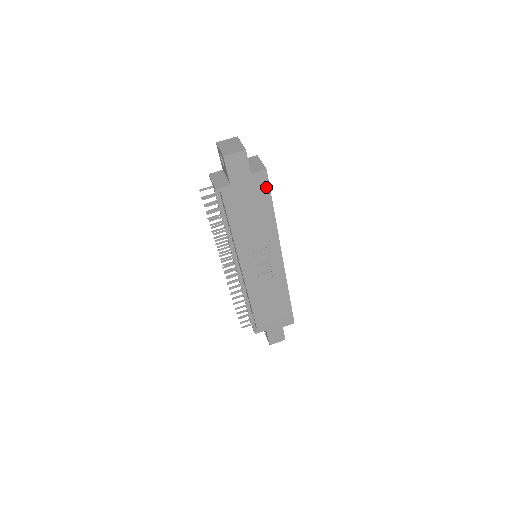
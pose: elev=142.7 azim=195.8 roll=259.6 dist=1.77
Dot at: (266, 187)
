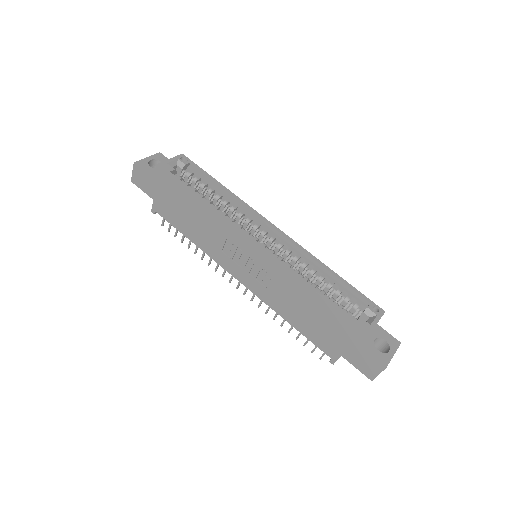
Dot at: (172, 180)
